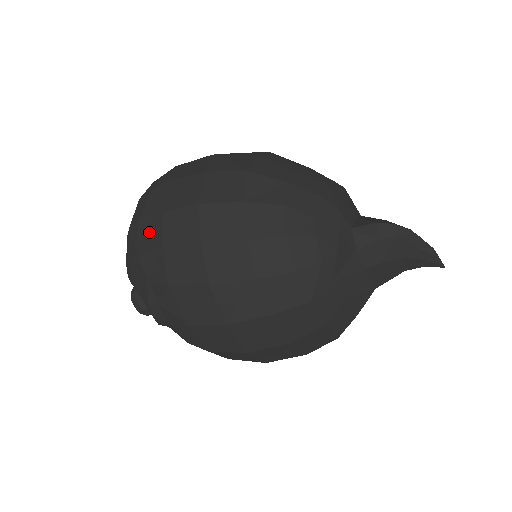
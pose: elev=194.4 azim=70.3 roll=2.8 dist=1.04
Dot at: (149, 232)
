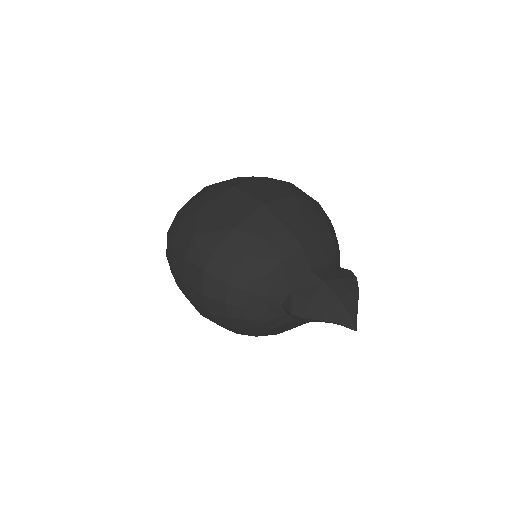
Dot at: (171, 269)
